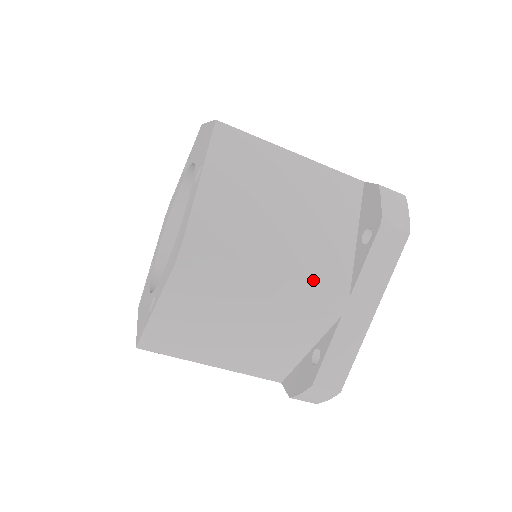
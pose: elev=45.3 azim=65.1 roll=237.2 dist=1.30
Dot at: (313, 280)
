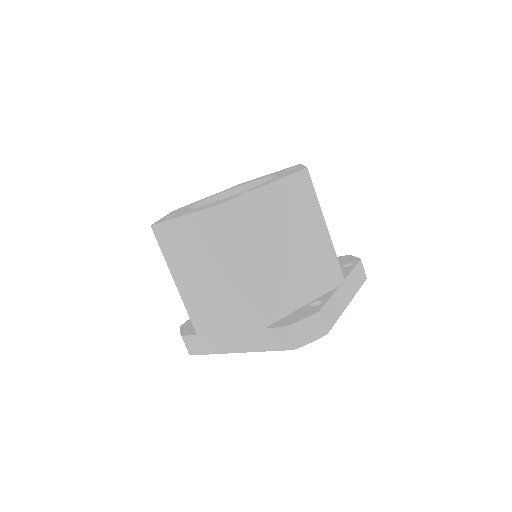
Dot at: (335, 252)
